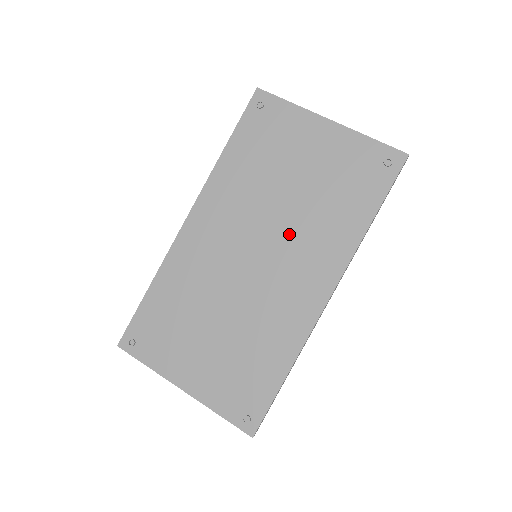
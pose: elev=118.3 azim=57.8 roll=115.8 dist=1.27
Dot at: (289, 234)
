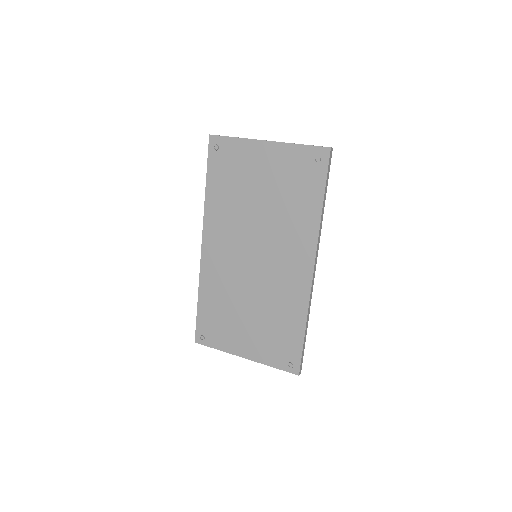
Dot at: (271, 234)
